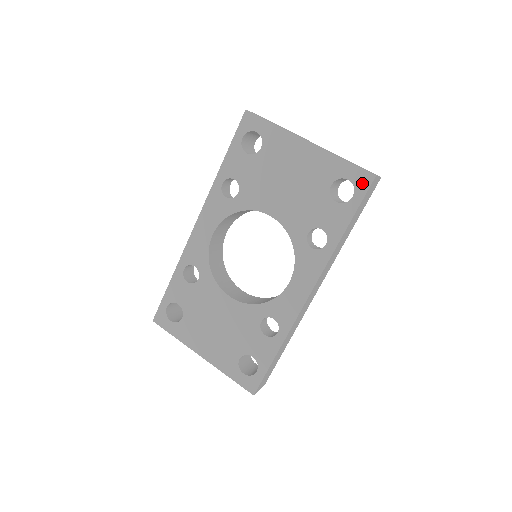
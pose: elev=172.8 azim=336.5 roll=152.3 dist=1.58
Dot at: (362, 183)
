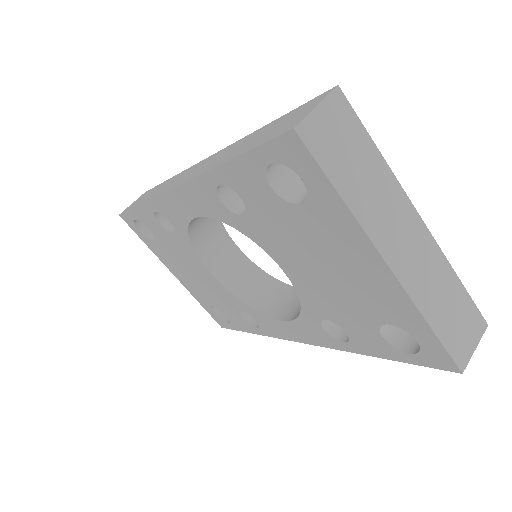
Dot at: (435, 360)
